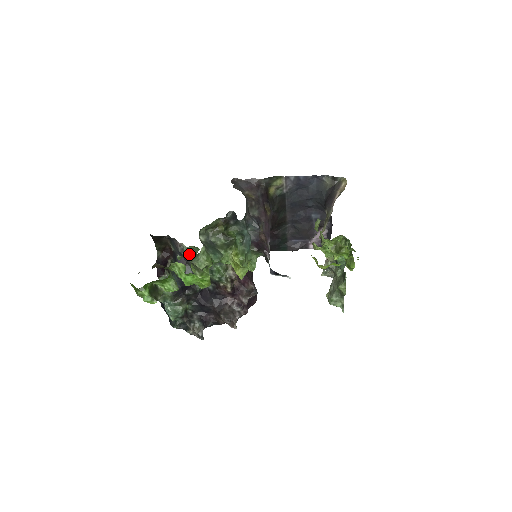
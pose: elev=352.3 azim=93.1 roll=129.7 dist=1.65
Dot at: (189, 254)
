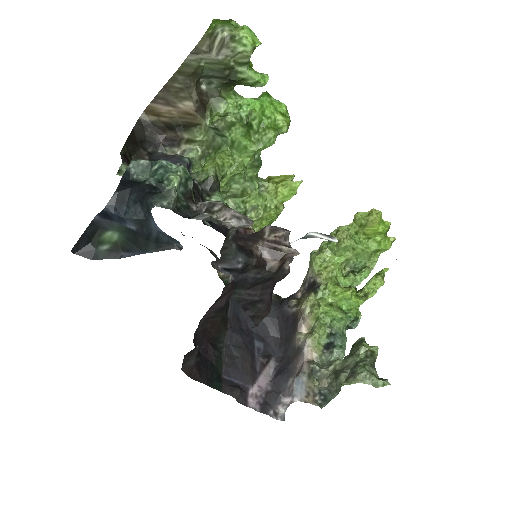
Dot at: (188, 171)
